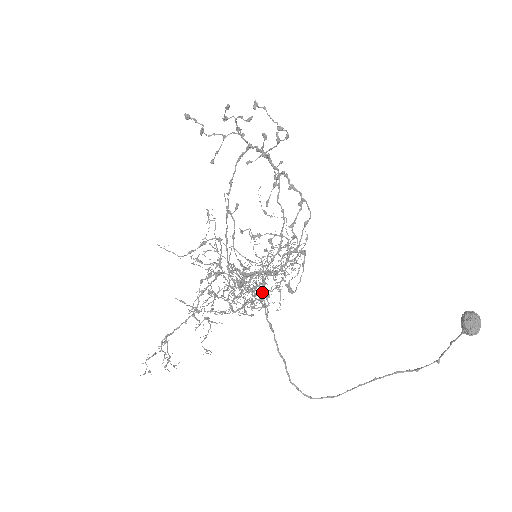
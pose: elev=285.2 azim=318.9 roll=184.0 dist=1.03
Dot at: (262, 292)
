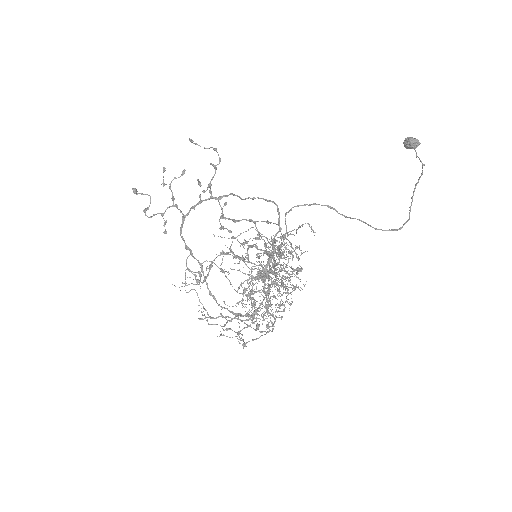
Dot at: (277, 303)
